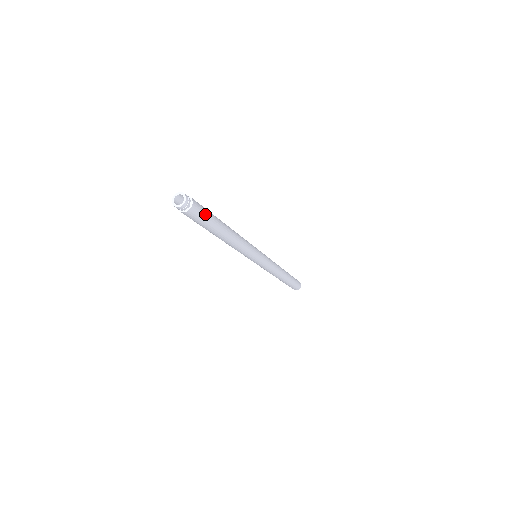
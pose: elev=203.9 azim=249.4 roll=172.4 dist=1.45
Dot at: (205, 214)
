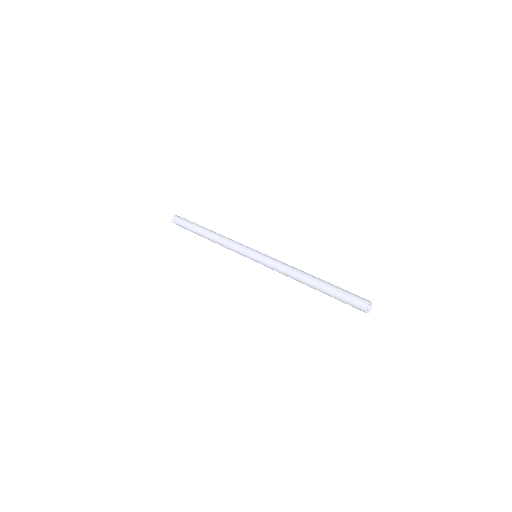
Dot at: (188, 221)
